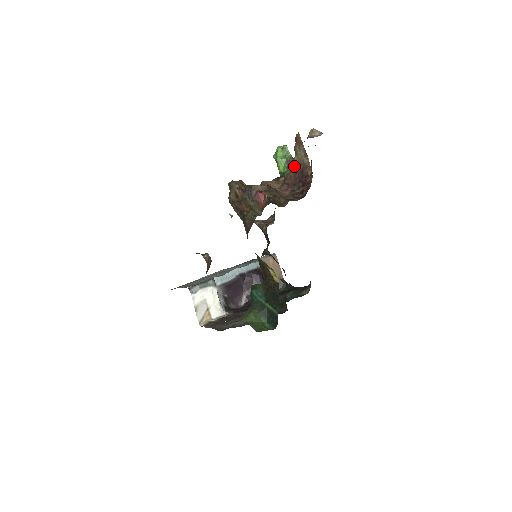
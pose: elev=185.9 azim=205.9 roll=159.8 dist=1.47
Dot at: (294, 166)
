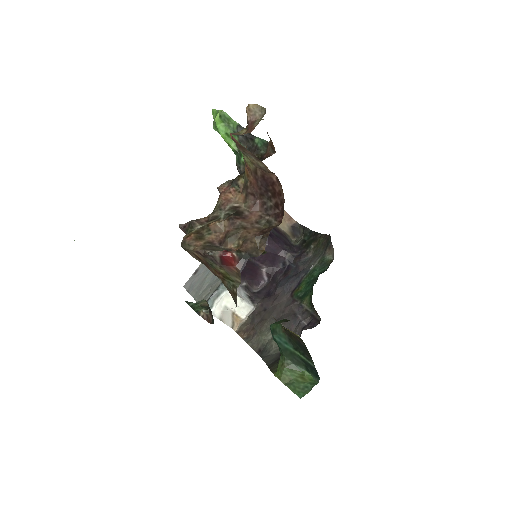
Dot at: (249, 169)
